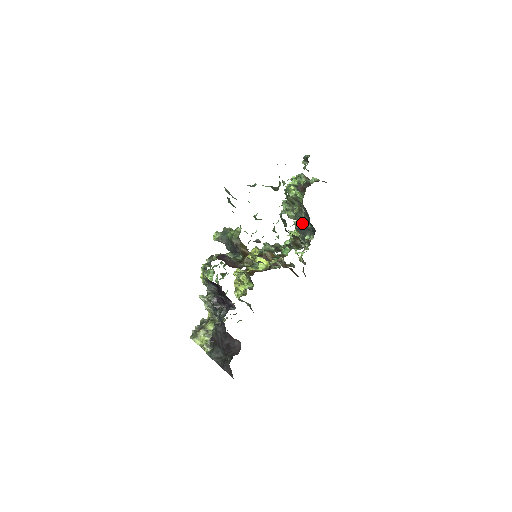
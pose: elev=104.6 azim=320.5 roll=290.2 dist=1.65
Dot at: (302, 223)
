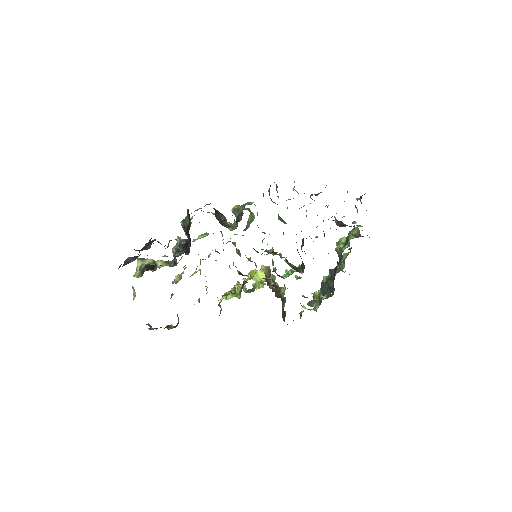
Dot at: (328, 279)
